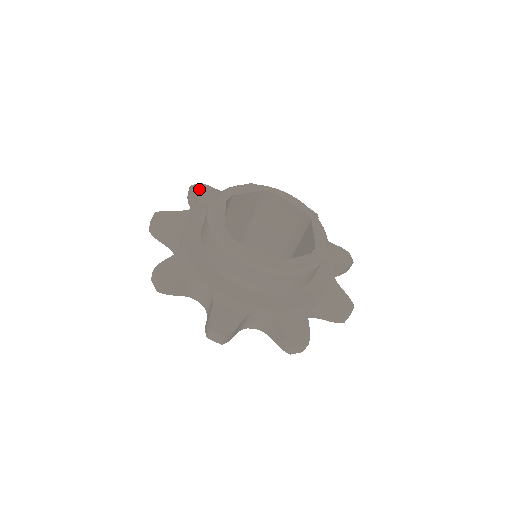
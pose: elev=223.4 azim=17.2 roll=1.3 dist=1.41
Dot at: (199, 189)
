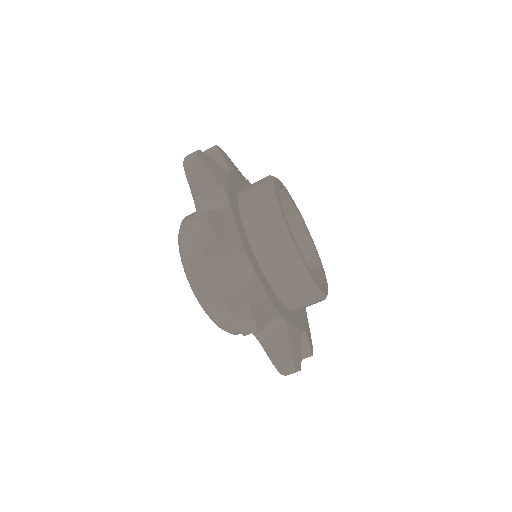
Dot at: (208, 164)
